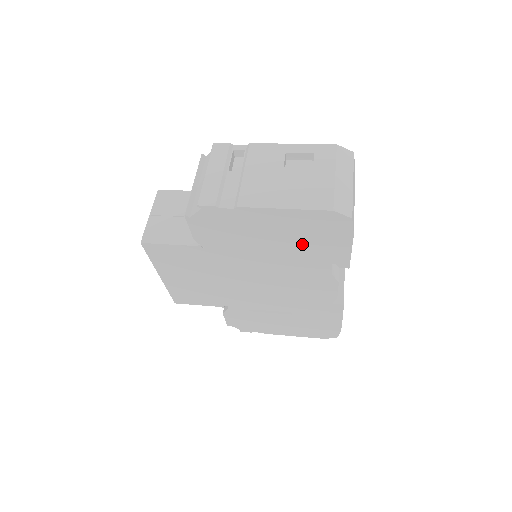
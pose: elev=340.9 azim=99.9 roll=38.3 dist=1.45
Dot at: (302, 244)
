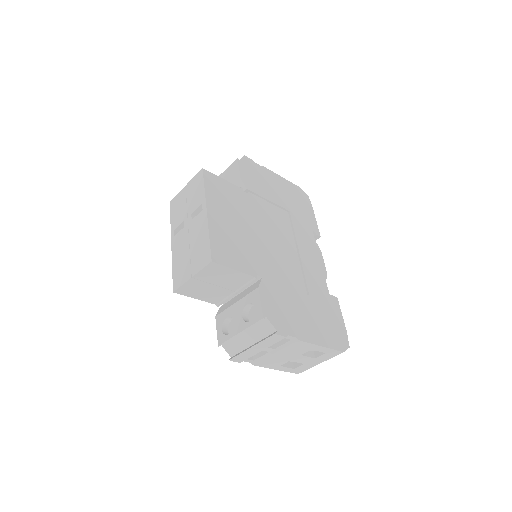
Dot at: (295, 206)
